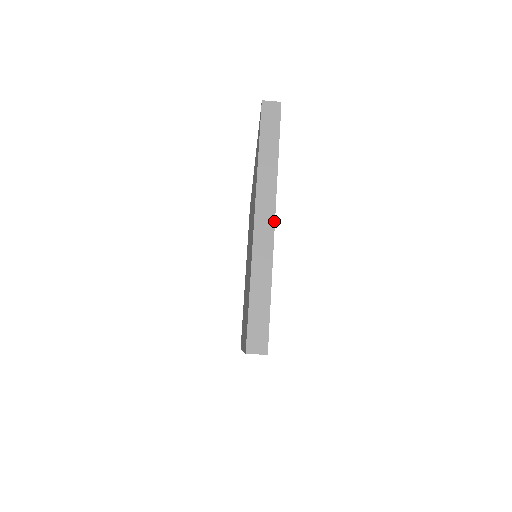
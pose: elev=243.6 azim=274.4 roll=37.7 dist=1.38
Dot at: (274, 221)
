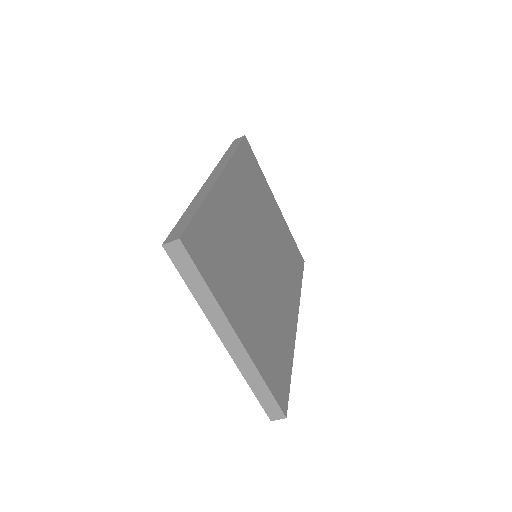
Dot at: (238, 339)
